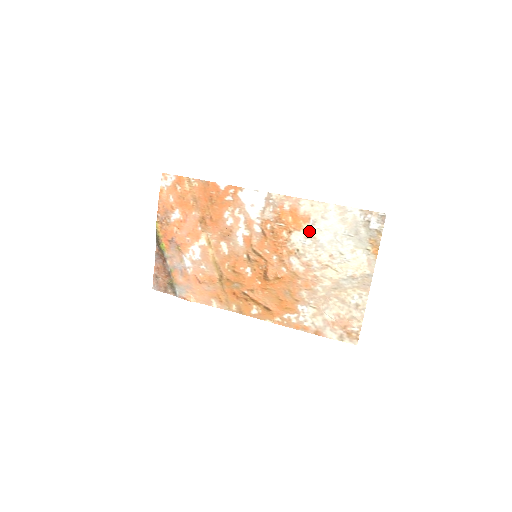
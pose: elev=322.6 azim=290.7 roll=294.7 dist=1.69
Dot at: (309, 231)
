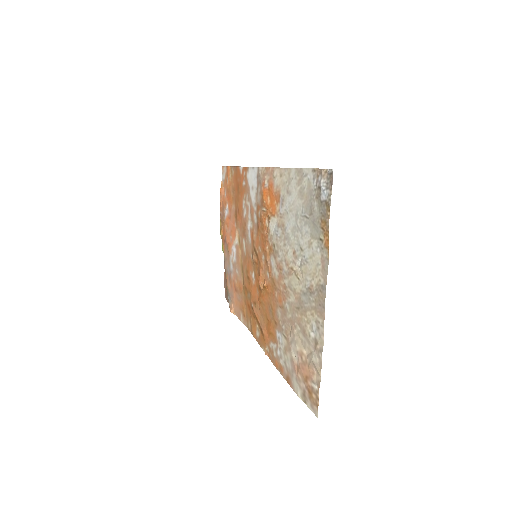
Dot at: (280, 215)
